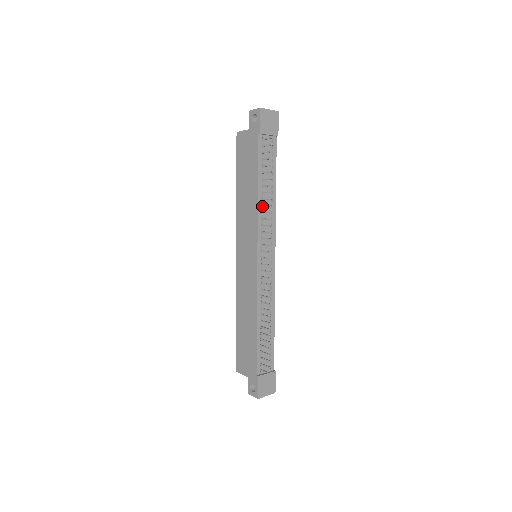
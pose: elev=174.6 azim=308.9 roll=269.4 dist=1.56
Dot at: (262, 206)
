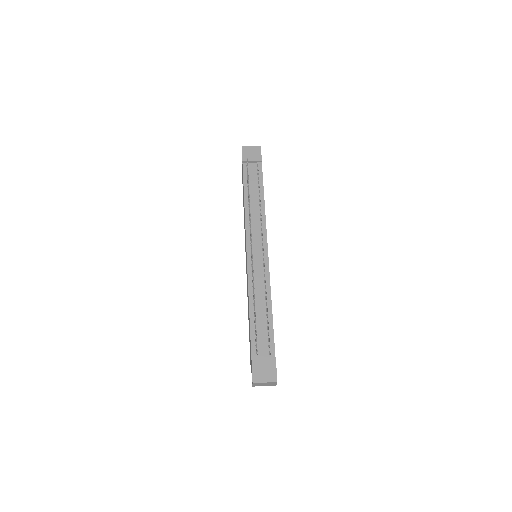
Dot at: occluded
